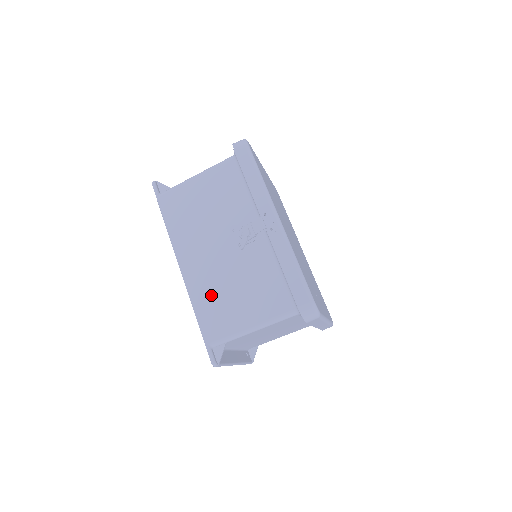
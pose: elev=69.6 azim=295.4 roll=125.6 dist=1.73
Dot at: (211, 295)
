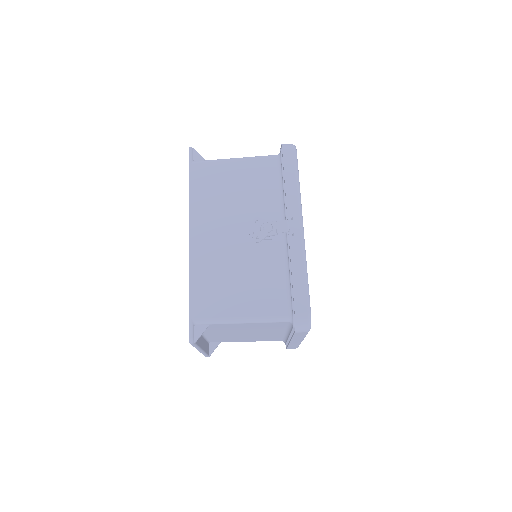
Dot at: (212, 274)
